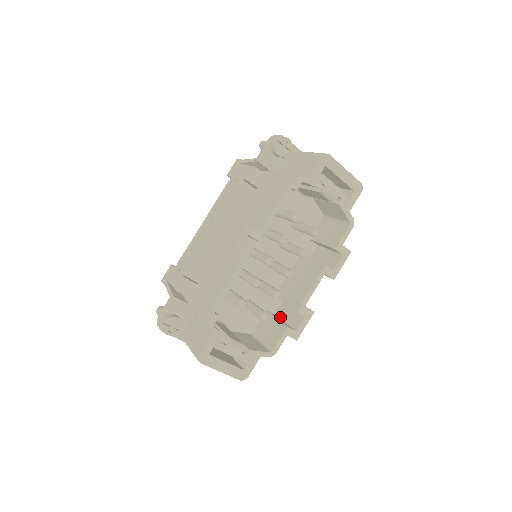
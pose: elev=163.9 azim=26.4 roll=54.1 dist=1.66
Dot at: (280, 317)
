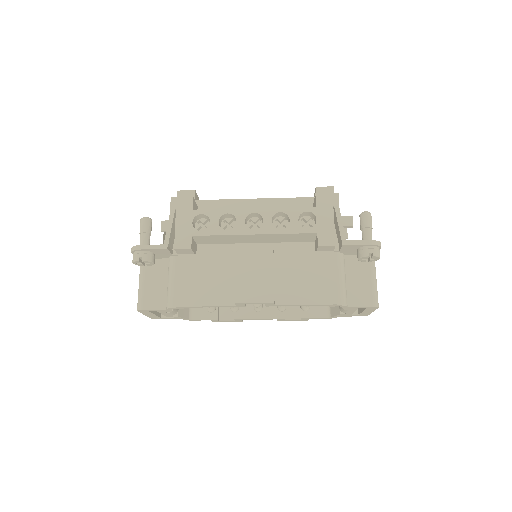
Dot at: occluded
